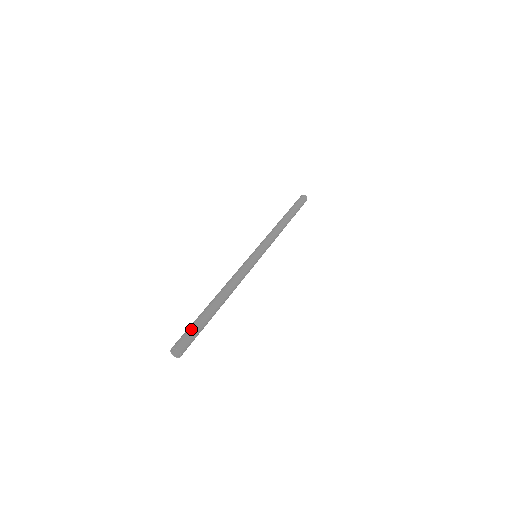
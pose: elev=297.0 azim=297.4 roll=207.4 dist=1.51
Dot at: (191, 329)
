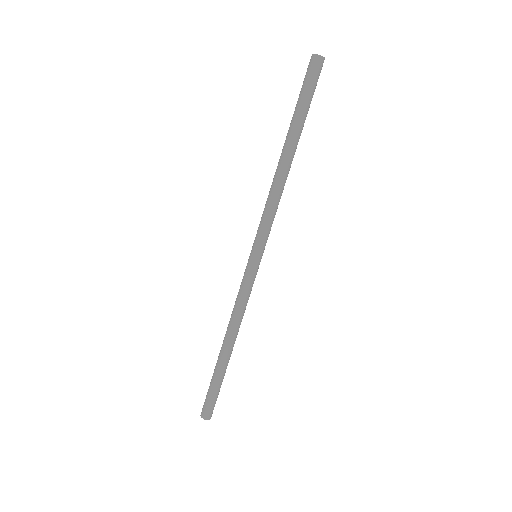
Dot at: (211, 396)
